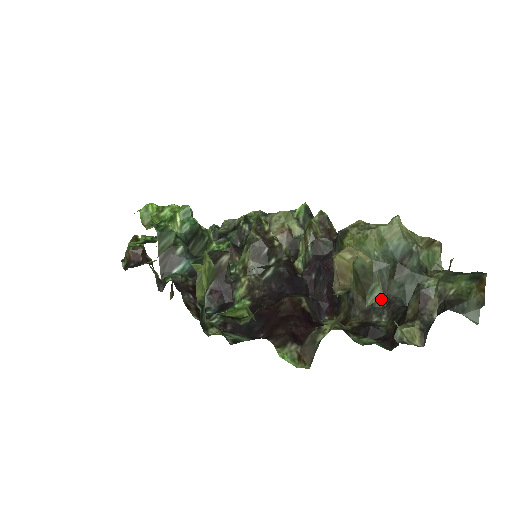
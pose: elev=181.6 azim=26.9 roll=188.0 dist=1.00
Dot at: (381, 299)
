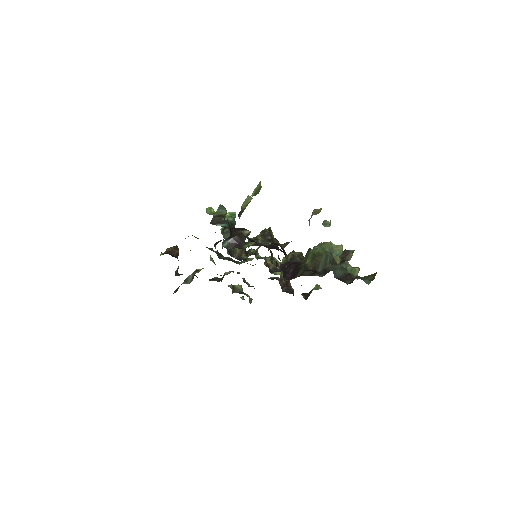
Dot at: (322, 270)
